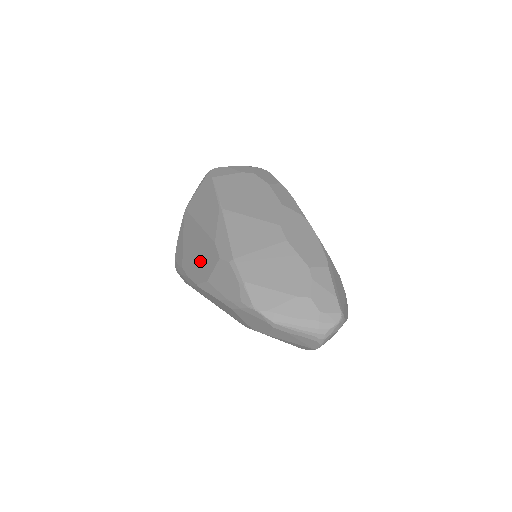
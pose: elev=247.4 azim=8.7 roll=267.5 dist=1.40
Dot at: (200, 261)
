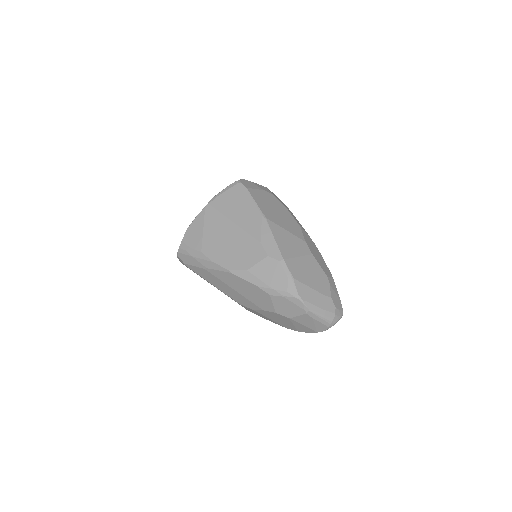
Dot at: (235, 252)
